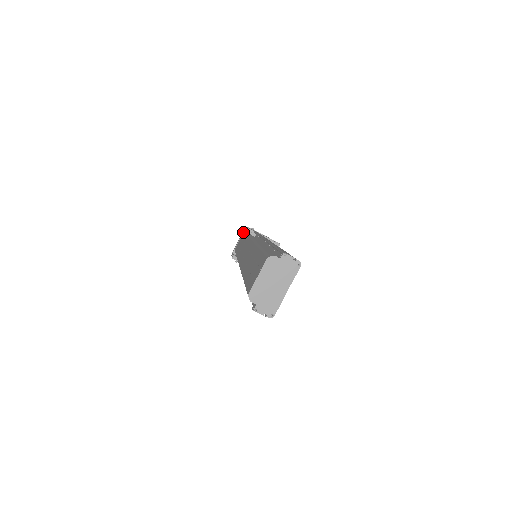
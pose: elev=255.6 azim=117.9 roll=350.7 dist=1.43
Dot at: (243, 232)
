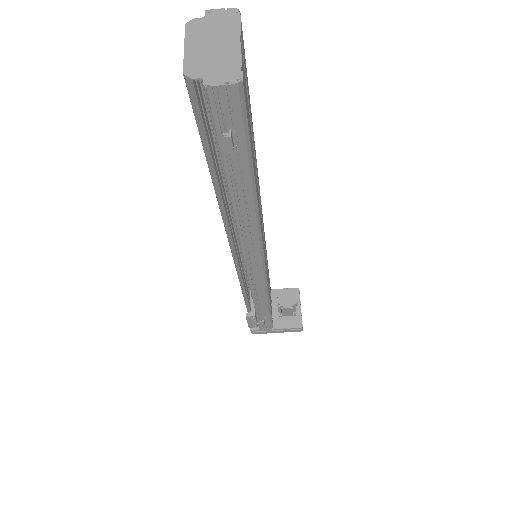
Dot at: occluded
